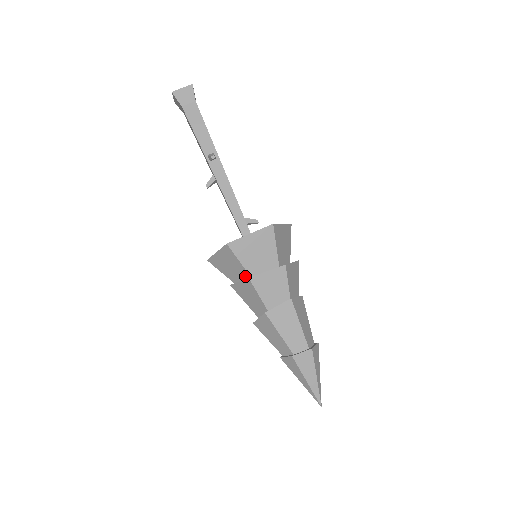
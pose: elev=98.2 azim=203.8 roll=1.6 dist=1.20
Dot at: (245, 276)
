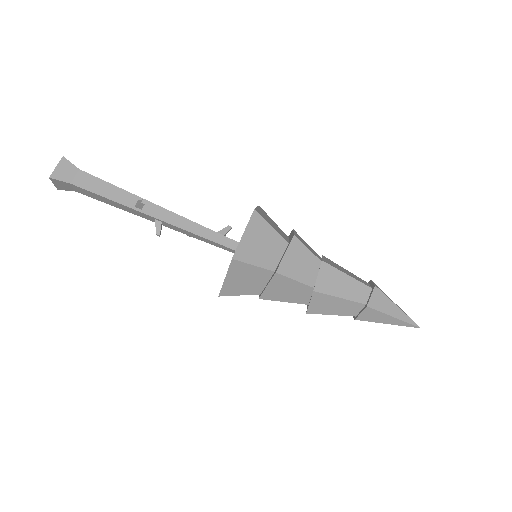
Dot at: (268, 276)
